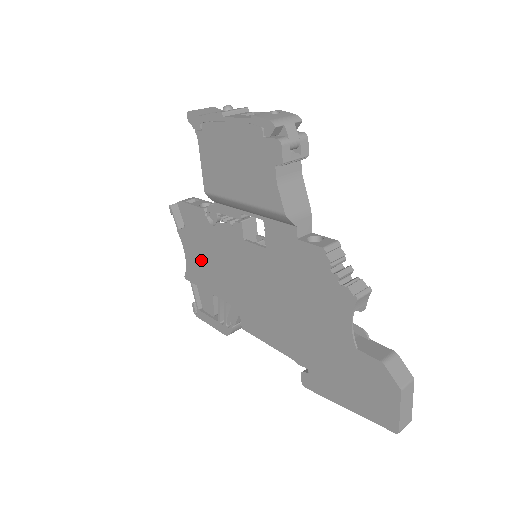
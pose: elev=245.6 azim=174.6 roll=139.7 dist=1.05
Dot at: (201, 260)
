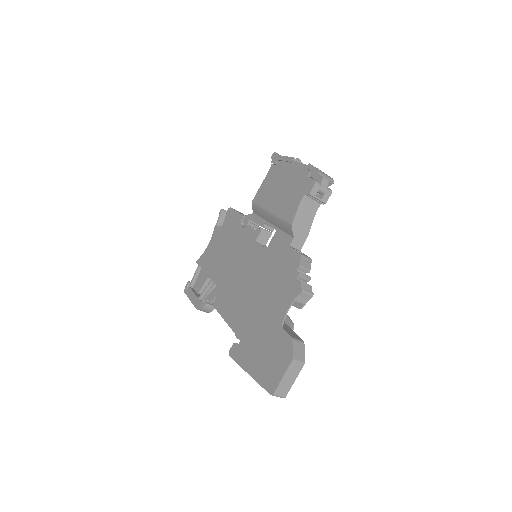
Dot at: (217, 250)
